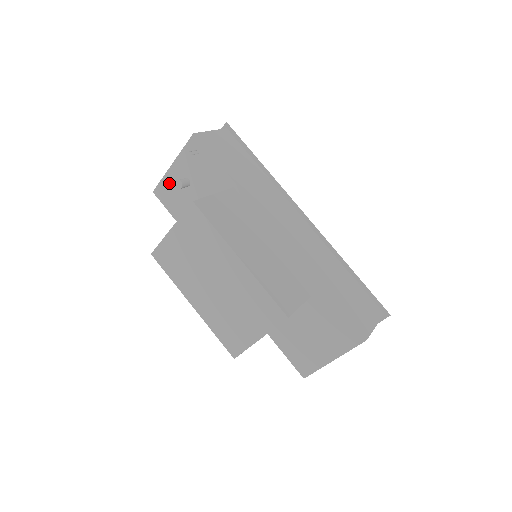
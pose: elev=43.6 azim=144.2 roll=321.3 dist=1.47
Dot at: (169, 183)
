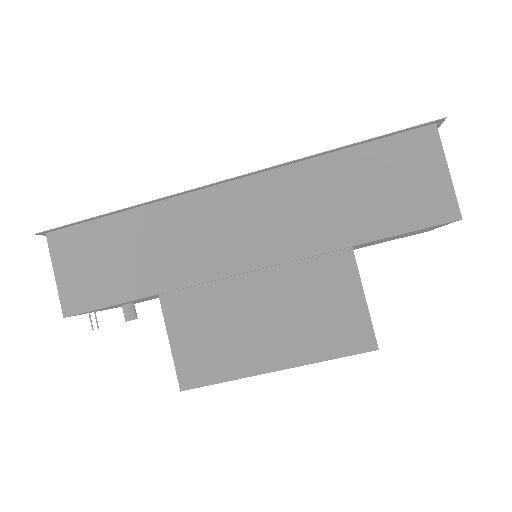
Dot at: occluded
